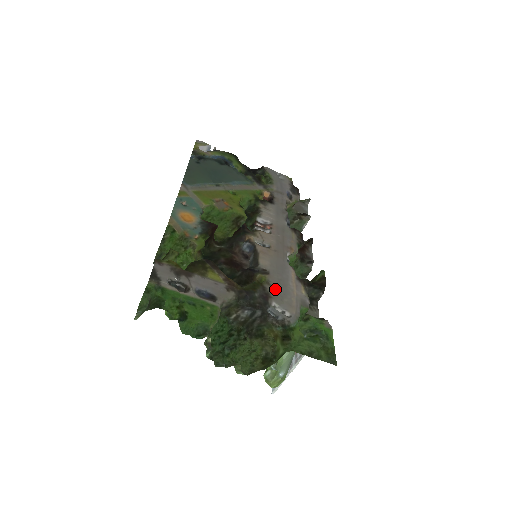
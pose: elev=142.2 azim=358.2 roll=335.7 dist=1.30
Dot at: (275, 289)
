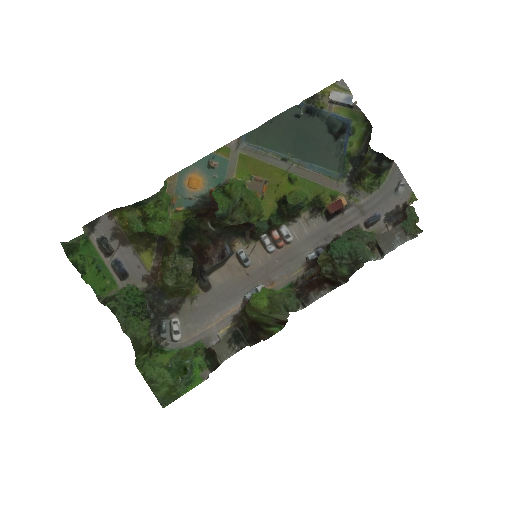
Dot at: (192, 309)
